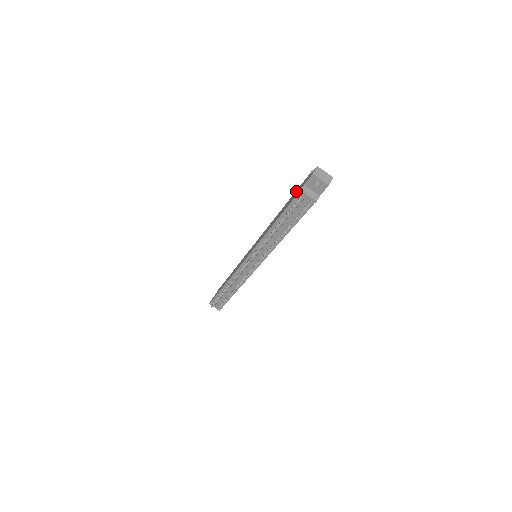
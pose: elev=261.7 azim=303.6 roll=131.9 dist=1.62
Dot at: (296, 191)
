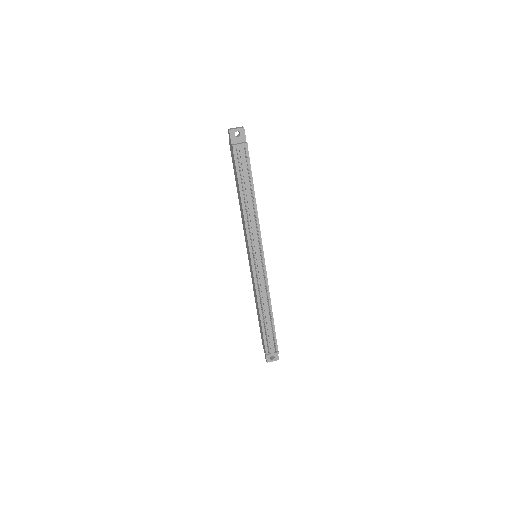
Dot at: (233, 166)
